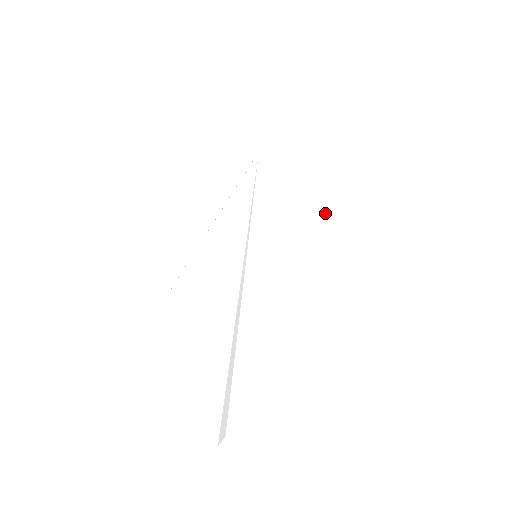
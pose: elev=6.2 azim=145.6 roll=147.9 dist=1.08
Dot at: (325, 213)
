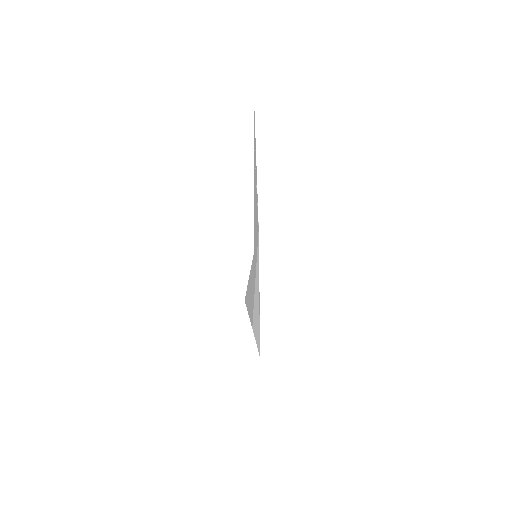
Dot at: (257, 315)
